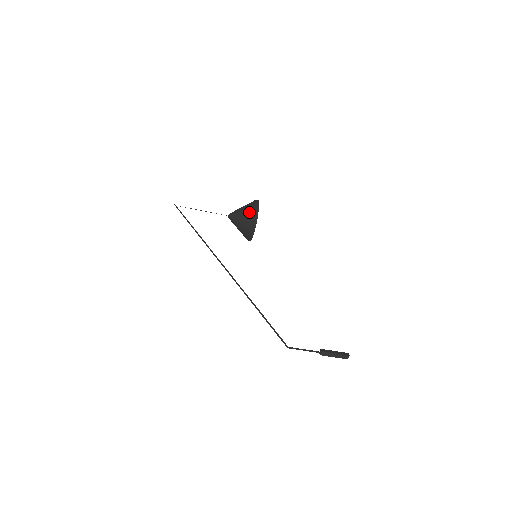
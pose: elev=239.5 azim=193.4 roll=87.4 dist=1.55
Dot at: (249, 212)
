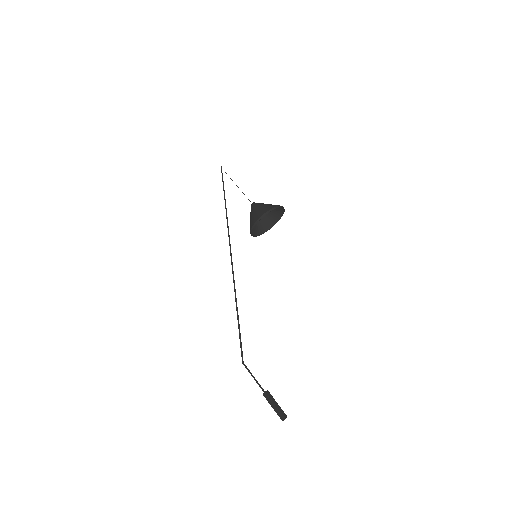
Dot at: (263, 209)
